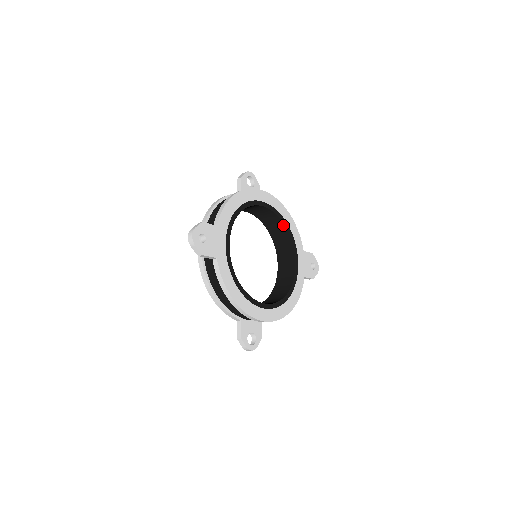
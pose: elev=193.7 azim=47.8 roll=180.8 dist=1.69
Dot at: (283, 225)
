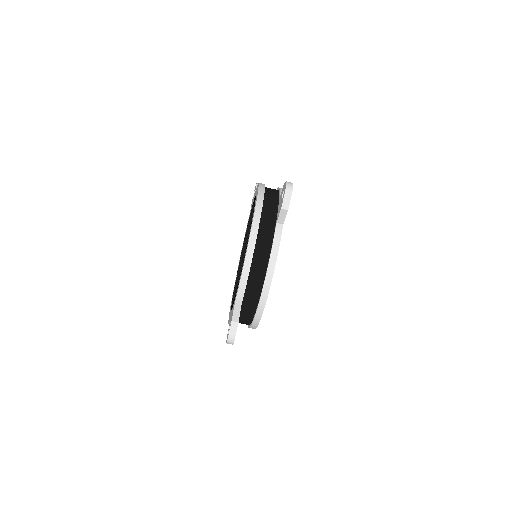
Dot at: occluded
